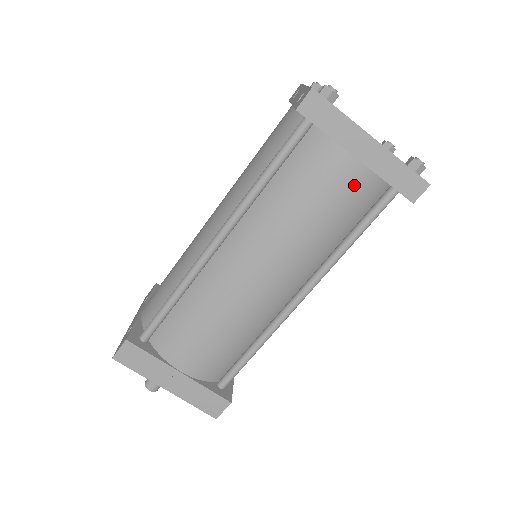
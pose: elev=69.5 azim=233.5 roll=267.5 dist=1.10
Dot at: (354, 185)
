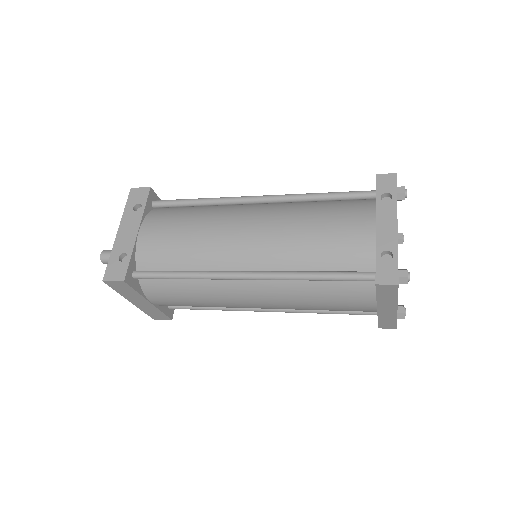
Dot at: occluded
